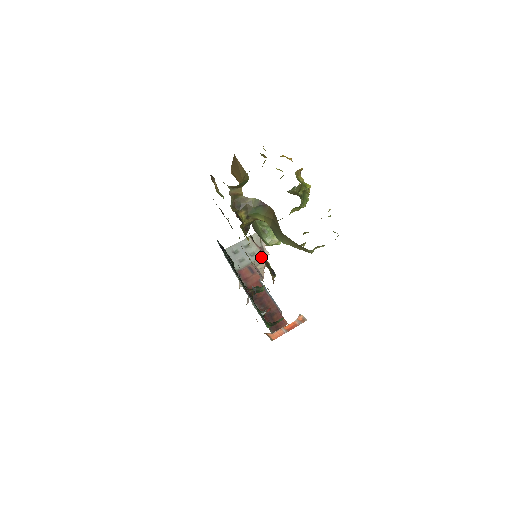
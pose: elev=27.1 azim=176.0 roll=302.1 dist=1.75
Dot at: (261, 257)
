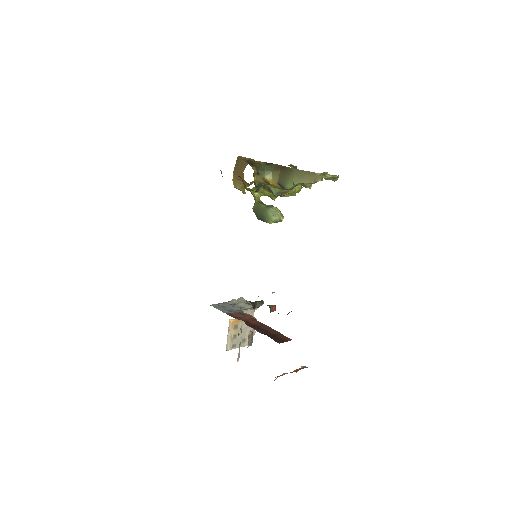
Dot at: occluded
